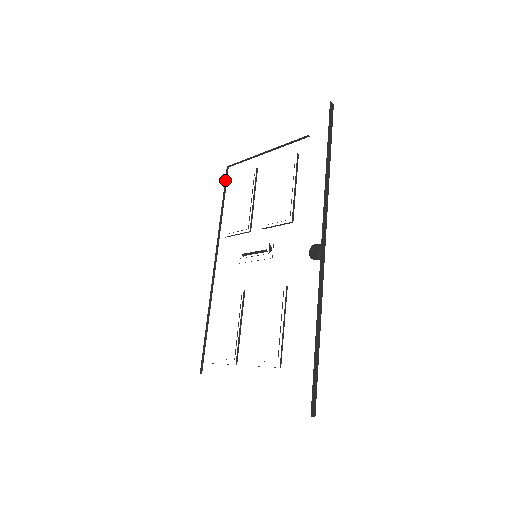
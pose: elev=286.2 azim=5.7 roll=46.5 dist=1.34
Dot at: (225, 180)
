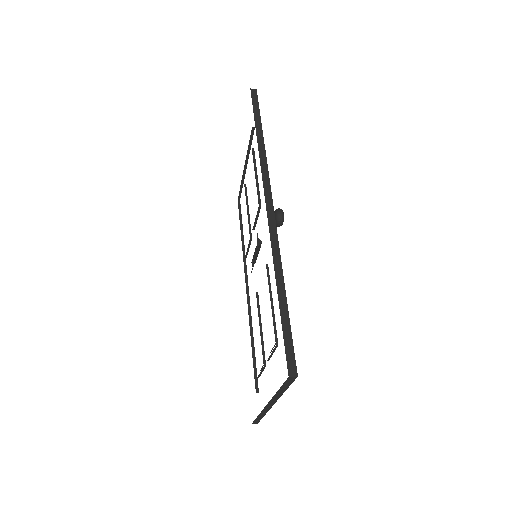
Dot at: (239, 211)
